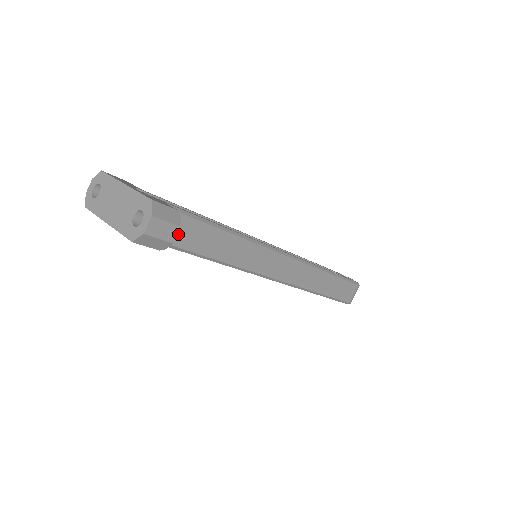
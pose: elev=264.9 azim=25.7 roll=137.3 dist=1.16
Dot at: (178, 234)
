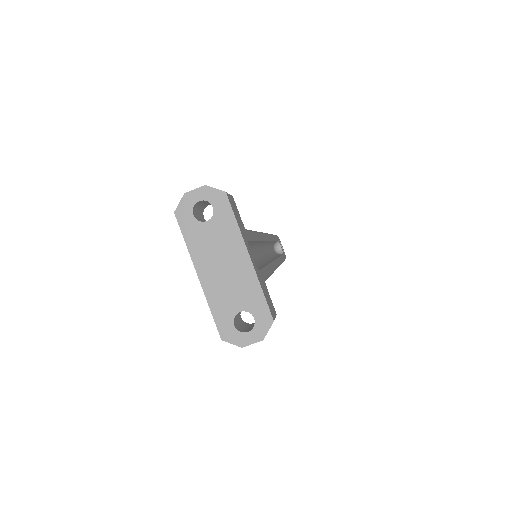
Dot at: occluded
